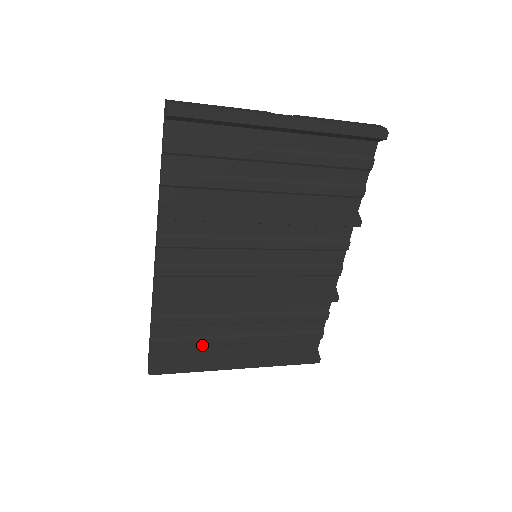
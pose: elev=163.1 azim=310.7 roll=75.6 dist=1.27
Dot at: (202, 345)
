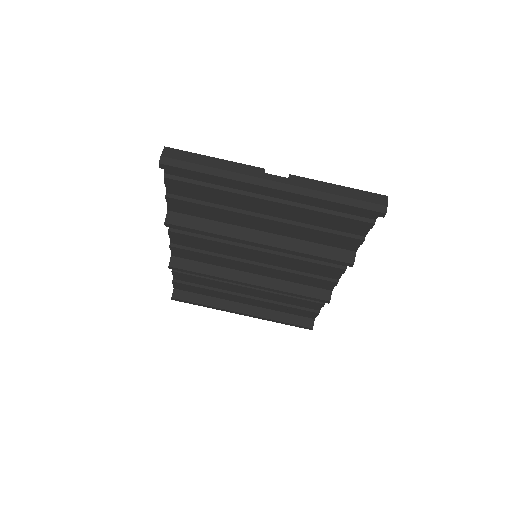
Dot at: (213, 293)
